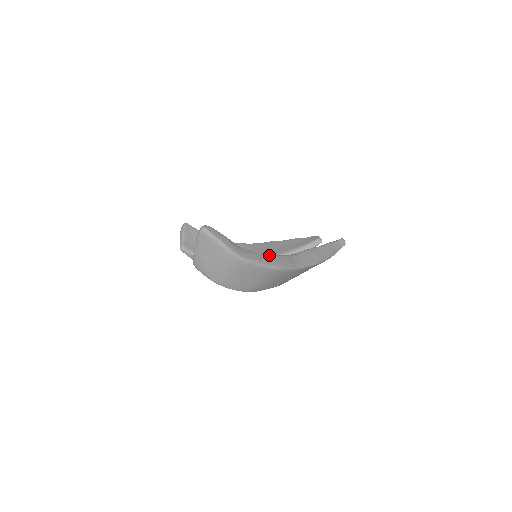
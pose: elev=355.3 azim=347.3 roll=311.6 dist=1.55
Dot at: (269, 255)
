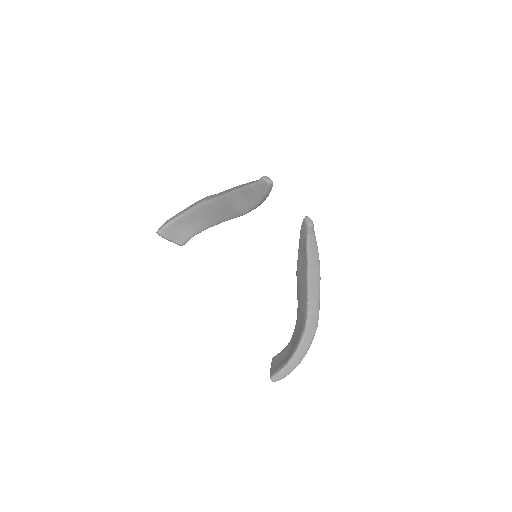
Dot at: (305, 334)
